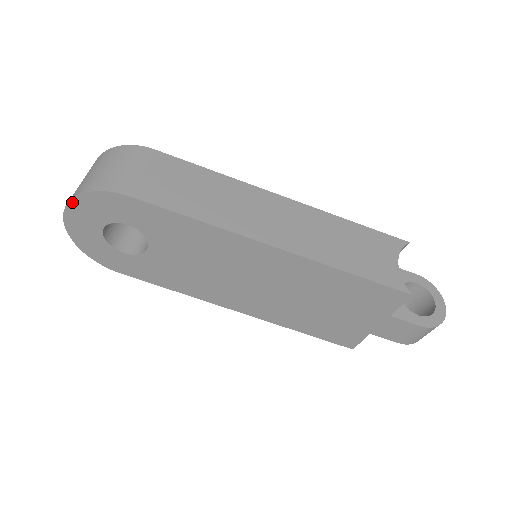
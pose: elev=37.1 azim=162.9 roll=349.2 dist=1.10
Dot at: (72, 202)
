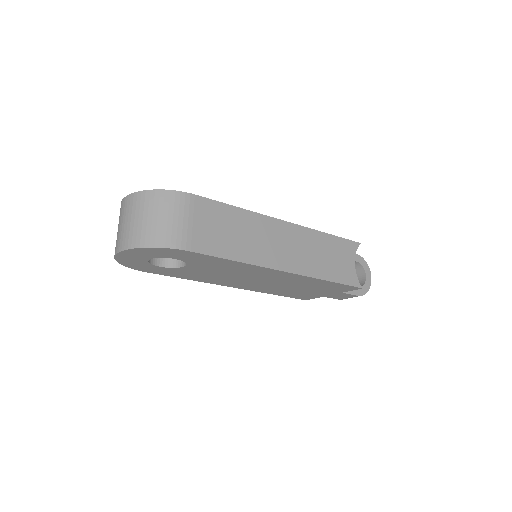
Dot at: (134, 249)
